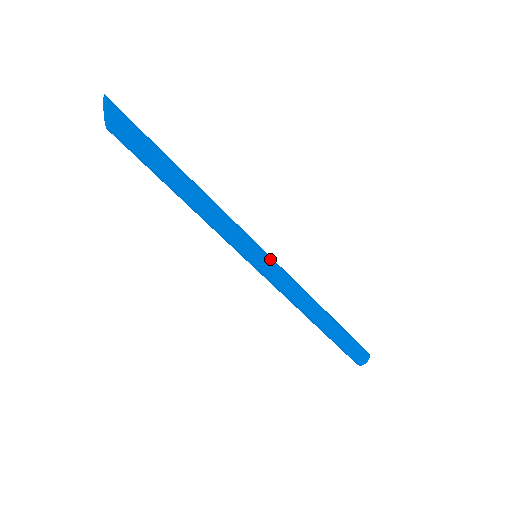
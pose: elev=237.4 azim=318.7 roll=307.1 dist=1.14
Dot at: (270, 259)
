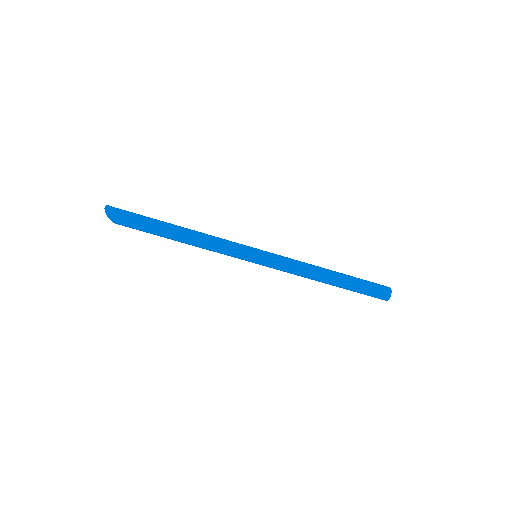
Dot at: (265, 259)
